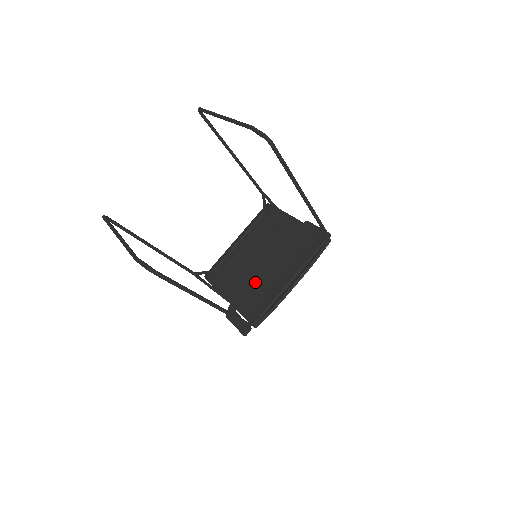
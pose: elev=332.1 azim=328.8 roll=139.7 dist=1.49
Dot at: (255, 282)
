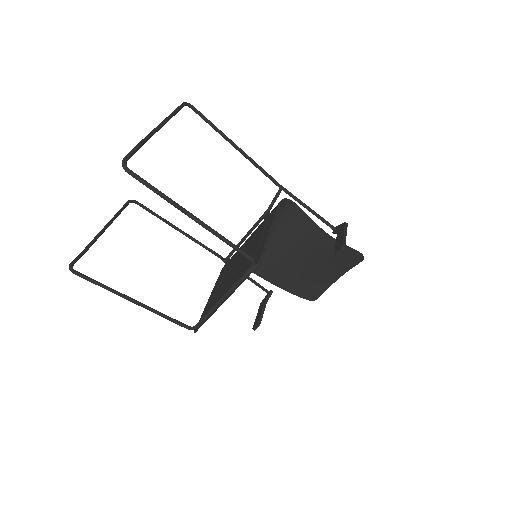
Dot at: (222, 286)
